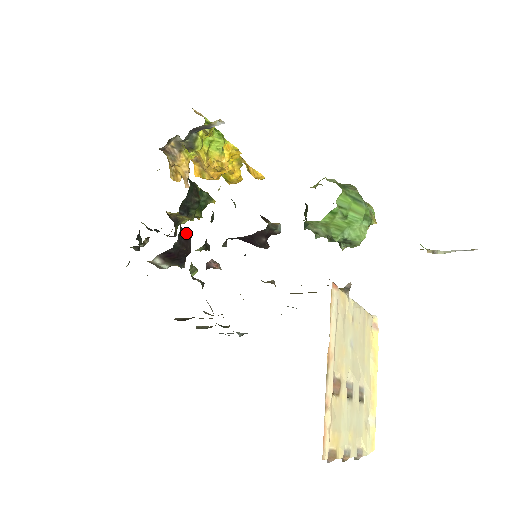
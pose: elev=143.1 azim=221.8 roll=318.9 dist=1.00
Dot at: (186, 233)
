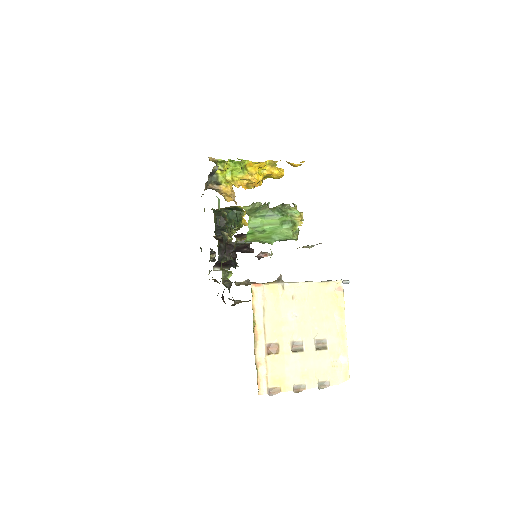
Dot at: (227, 246)
